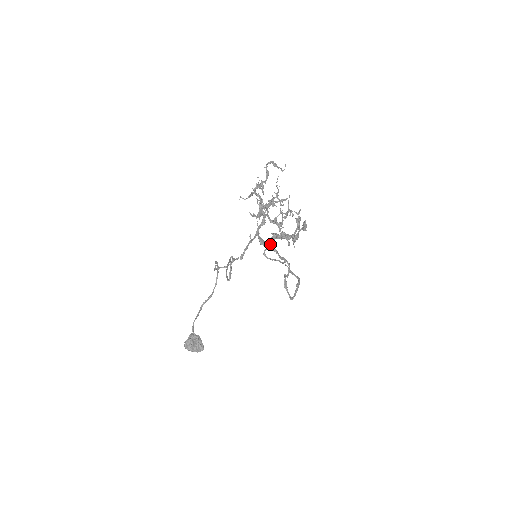
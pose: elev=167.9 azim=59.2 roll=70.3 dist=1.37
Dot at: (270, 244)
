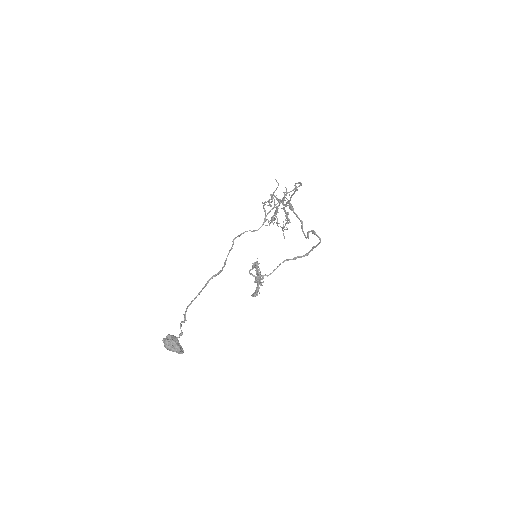
Dot at: (255, 265)
